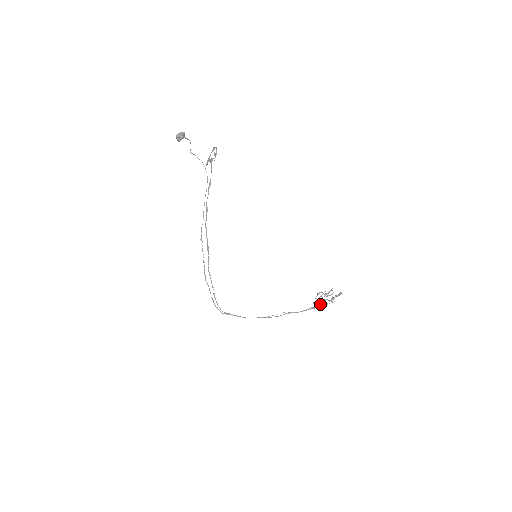
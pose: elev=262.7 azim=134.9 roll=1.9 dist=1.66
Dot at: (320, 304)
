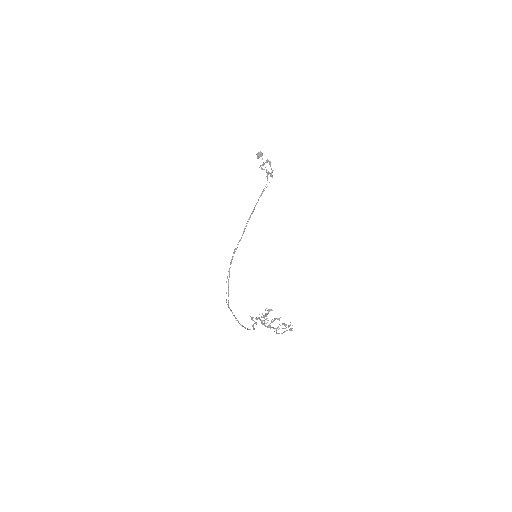
Dot at: occluded
